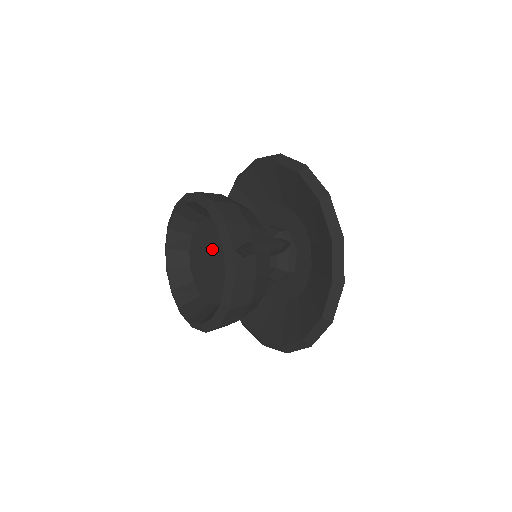
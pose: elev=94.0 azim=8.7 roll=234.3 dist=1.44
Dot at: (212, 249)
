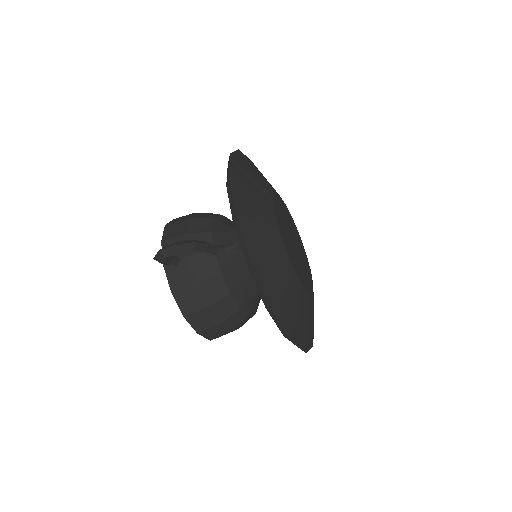
Dot at: occluded
